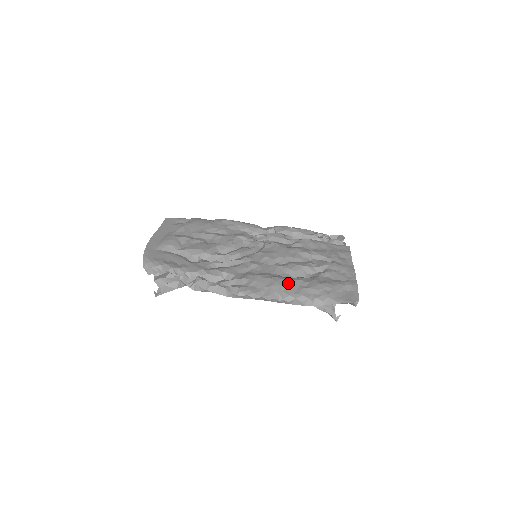
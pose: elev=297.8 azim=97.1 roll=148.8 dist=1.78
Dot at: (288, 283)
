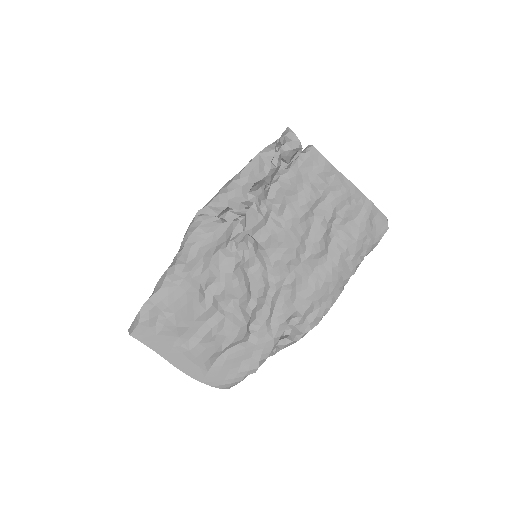
Dot at: (339, 271)
